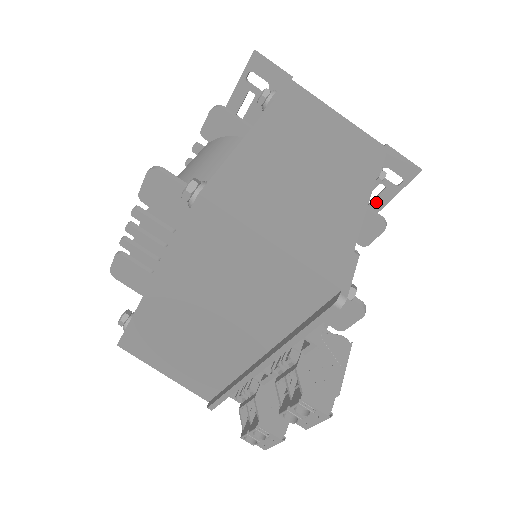
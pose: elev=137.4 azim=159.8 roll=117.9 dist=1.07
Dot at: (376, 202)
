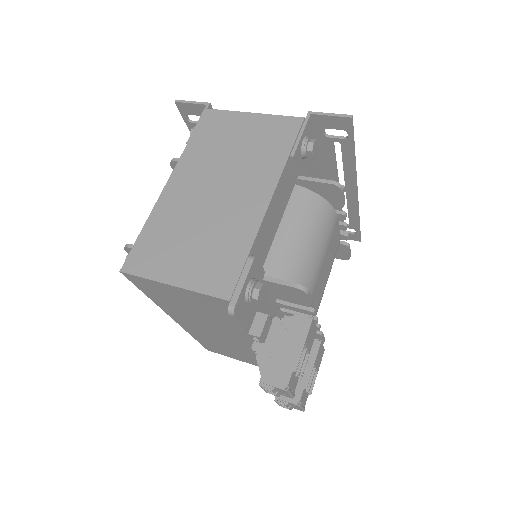
Dot at: (345, 157)
